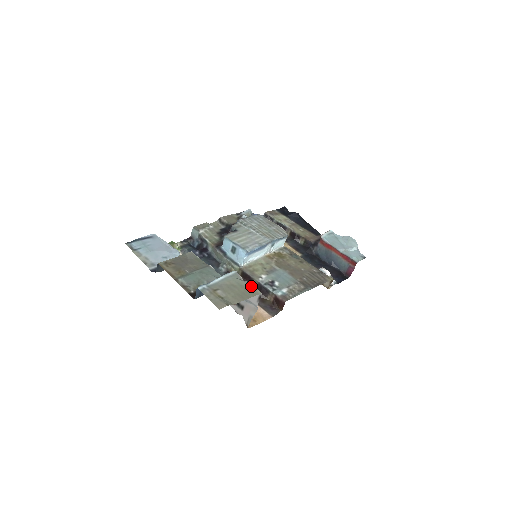
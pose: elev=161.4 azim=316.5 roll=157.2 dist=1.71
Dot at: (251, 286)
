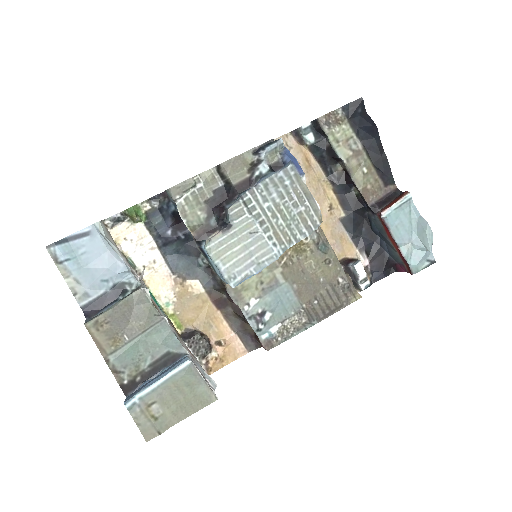
Dot at: (206, 387)
